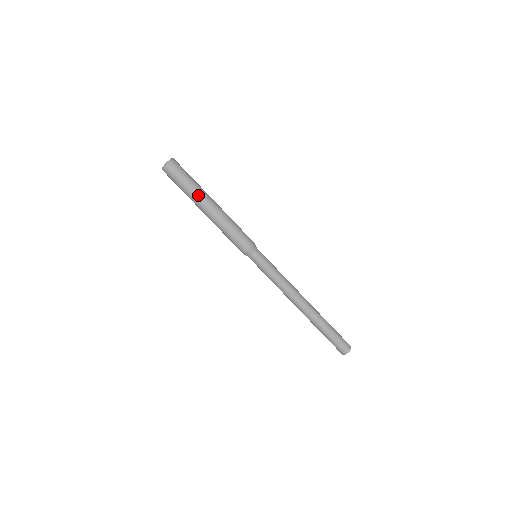
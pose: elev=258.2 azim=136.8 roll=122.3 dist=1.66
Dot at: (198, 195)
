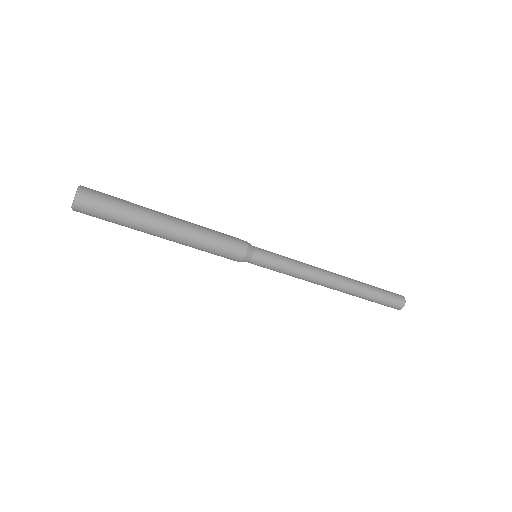
Dot at: (143, 226)
